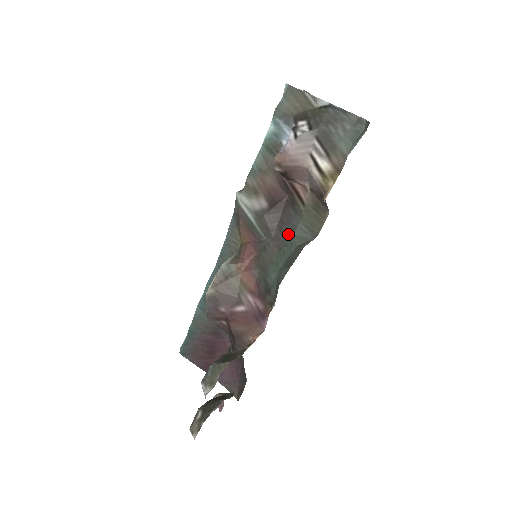
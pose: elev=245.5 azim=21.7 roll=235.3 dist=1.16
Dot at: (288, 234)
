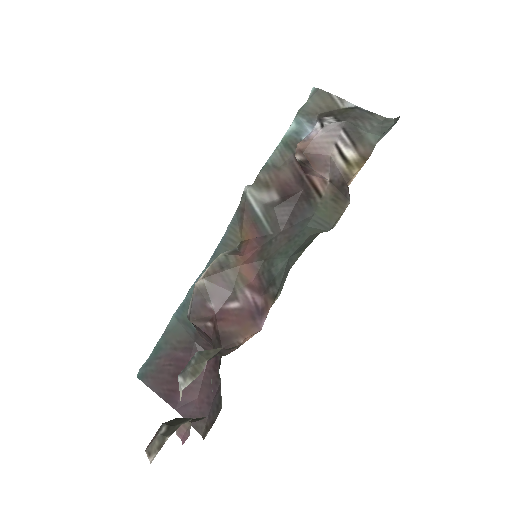
Dot at: (300, 226)
